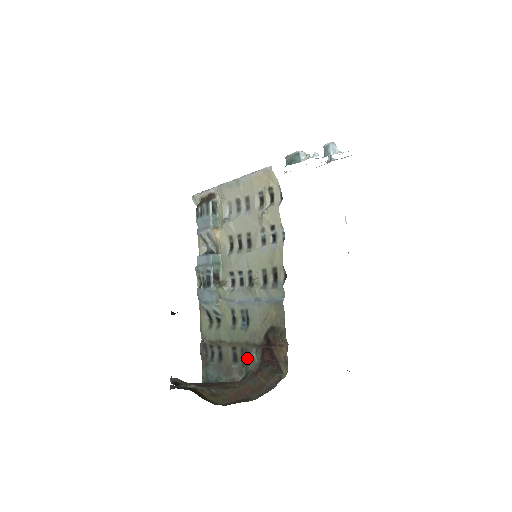
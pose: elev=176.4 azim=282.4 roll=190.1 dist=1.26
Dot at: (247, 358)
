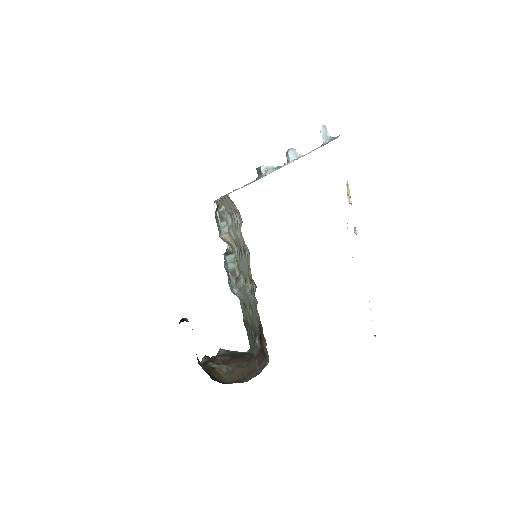
Dot at: occluded
